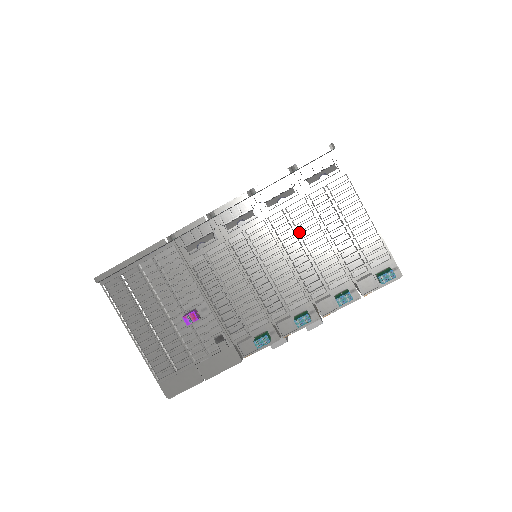
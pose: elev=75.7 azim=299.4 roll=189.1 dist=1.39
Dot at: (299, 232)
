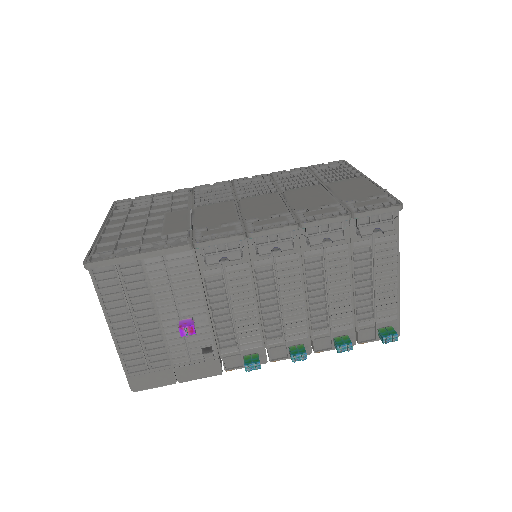
Dot at: (328, 274)
